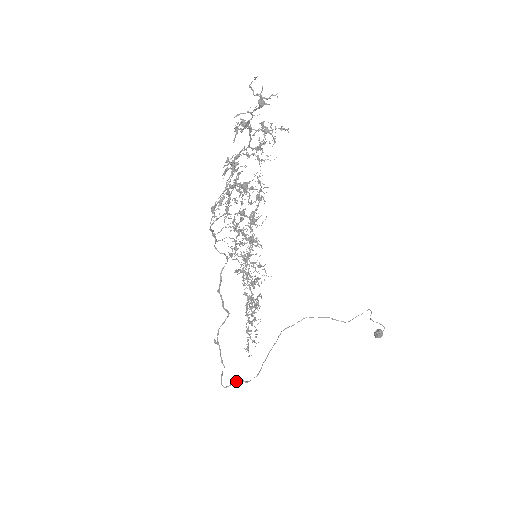
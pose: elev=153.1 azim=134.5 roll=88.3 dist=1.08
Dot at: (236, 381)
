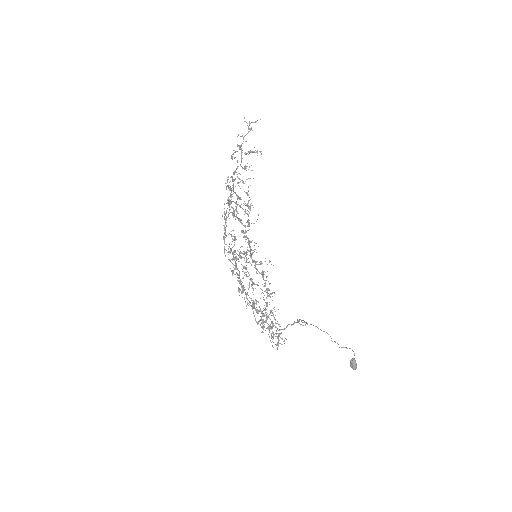
Dot at: (296, 322)
